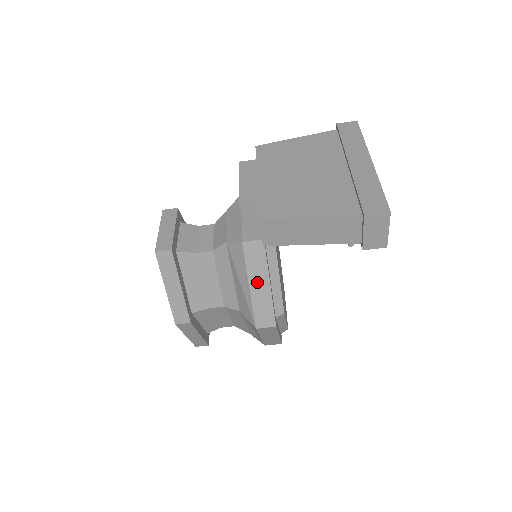
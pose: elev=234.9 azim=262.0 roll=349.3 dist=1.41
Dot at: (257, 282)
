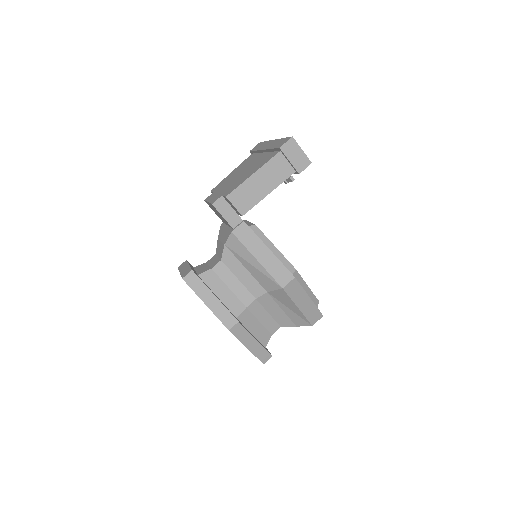
Dot at: (259, 253)
